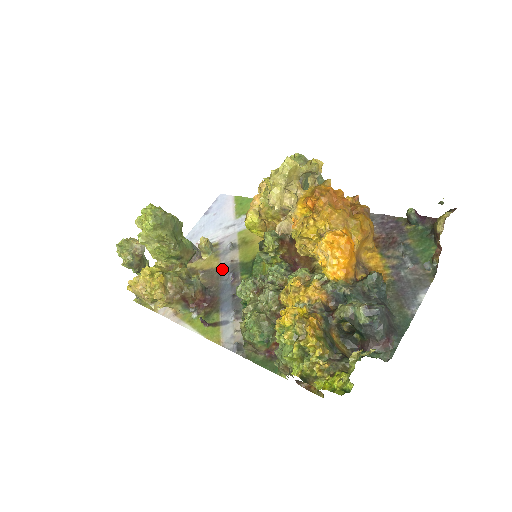
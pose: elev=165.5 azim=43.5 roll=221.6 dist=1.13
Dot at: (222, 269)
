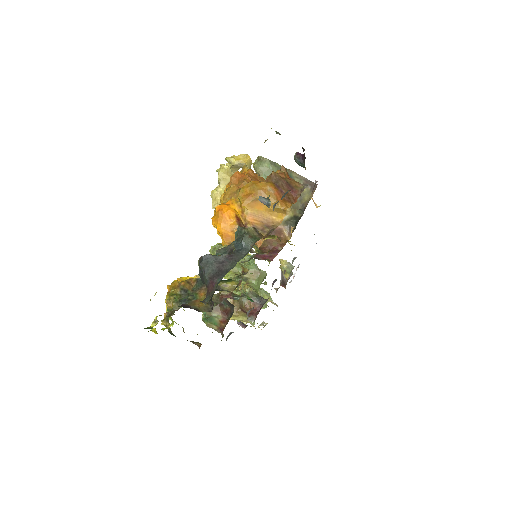
Dot at: occluded
